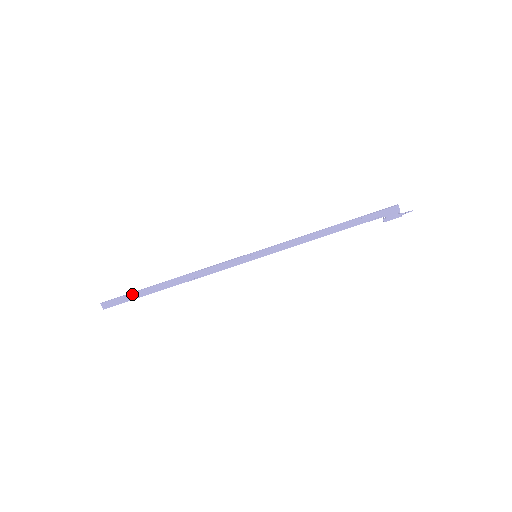
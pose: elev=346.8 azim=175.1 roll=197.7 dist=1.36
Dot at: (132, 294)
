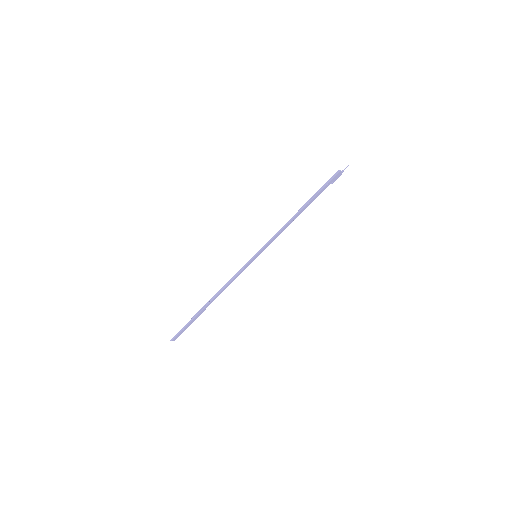
Dot at: (188, 325)
